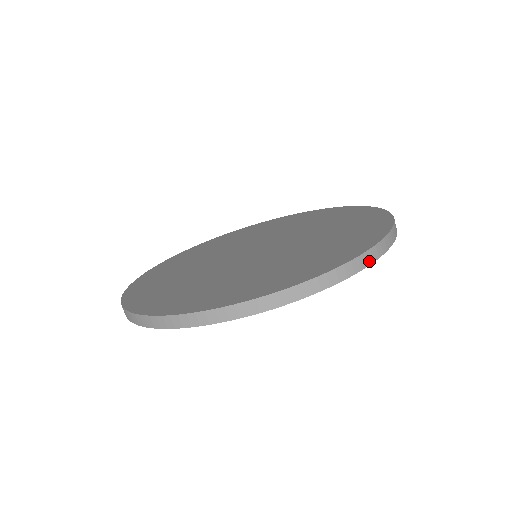
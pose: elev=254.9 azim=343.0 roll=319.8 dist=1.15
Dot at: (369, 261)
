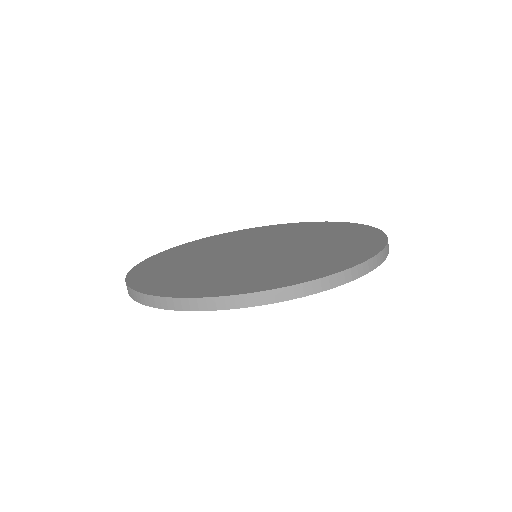
Dot at: (388, 248)
